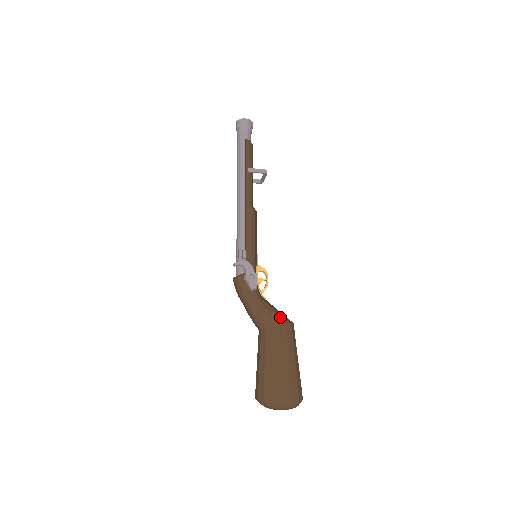
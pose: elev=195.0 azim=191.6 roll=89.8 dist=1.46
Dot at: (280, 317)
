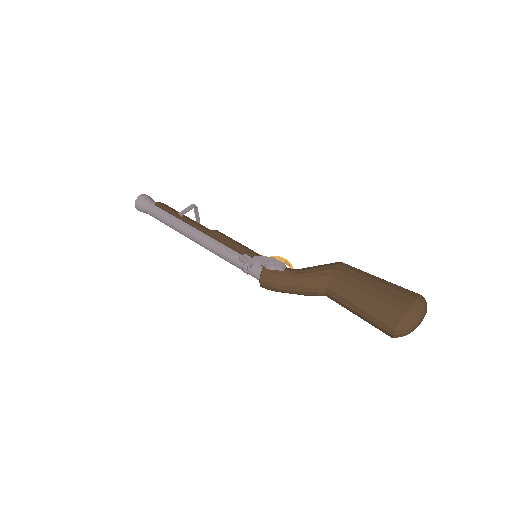
Dot at: (327, 265)
